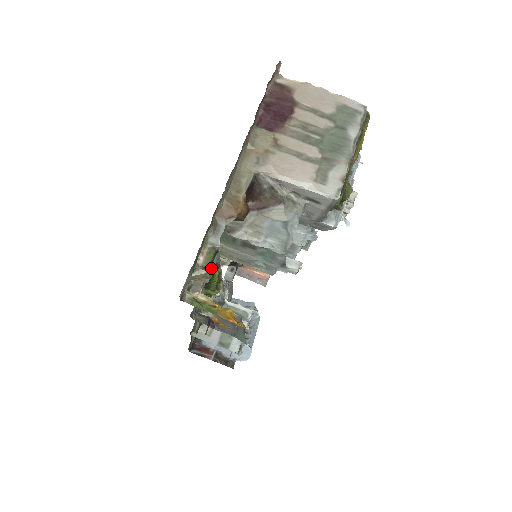
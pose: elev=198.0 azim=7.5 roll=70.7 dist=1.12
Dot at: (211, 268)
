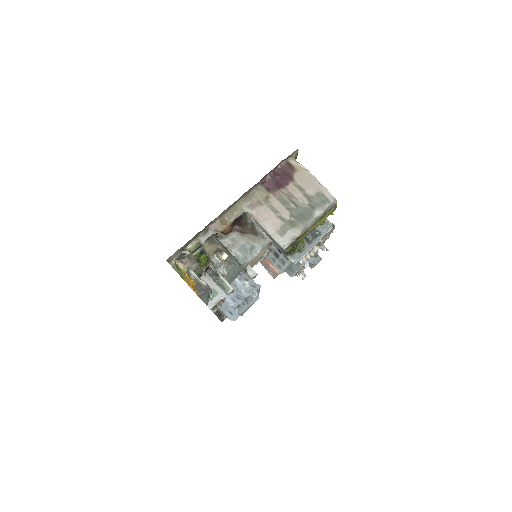
Dot at: (194, 253)
